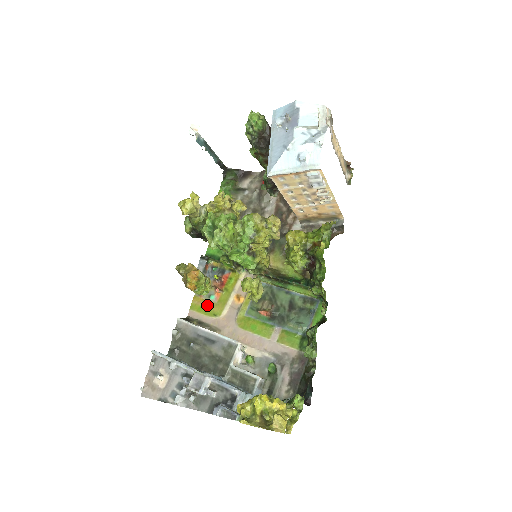
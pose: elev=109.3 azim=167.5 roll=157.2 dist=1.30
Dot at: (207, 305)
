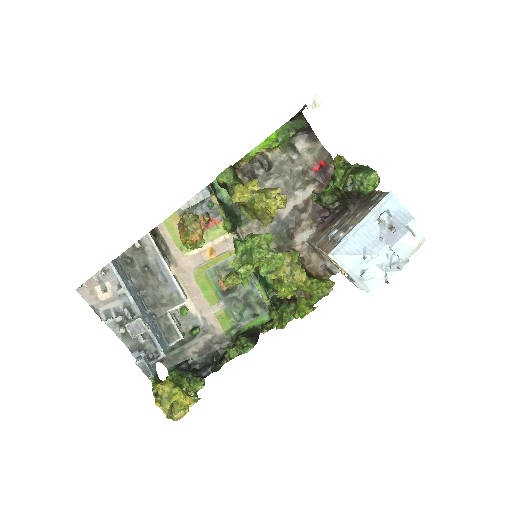
Dot at: occluded
